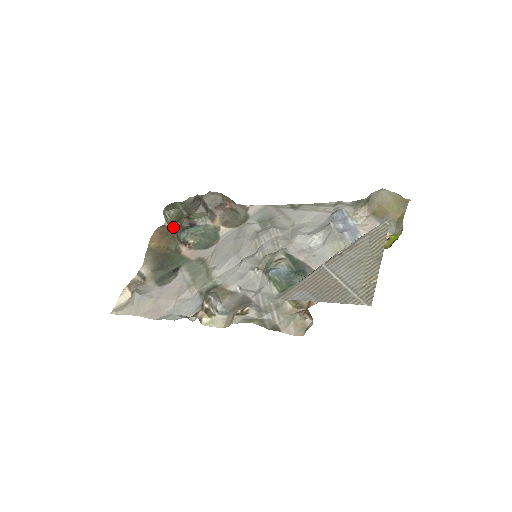
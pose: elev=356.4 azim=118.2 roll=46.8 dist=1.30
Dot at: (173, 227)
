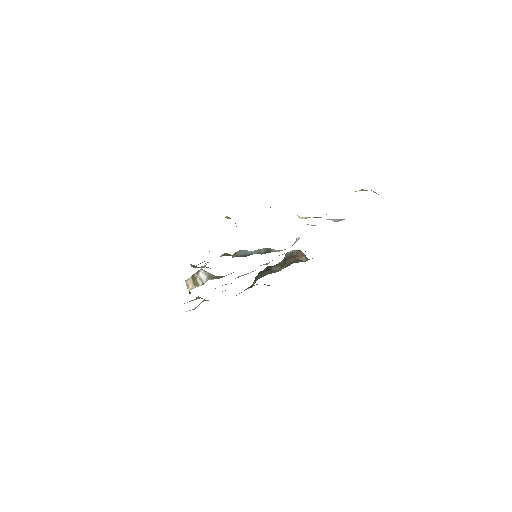
Dot at: occluded
